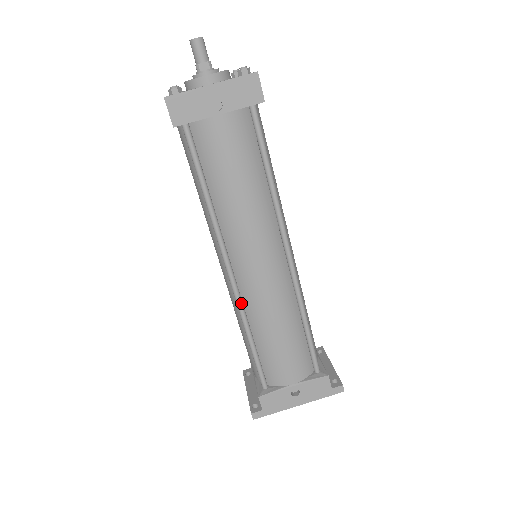
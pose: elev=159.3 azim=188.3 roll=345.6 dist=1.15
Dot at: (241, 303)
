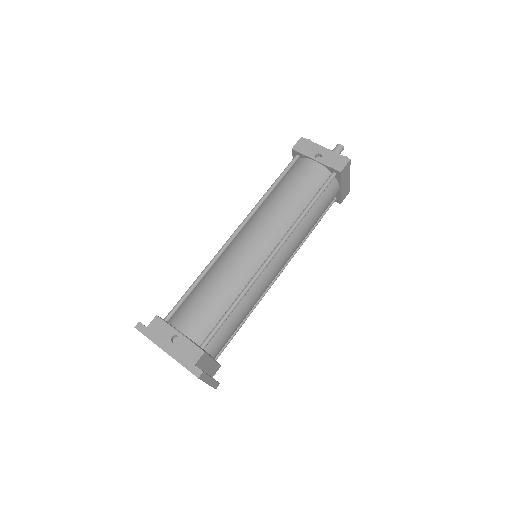
Dot at: (220, 253)
